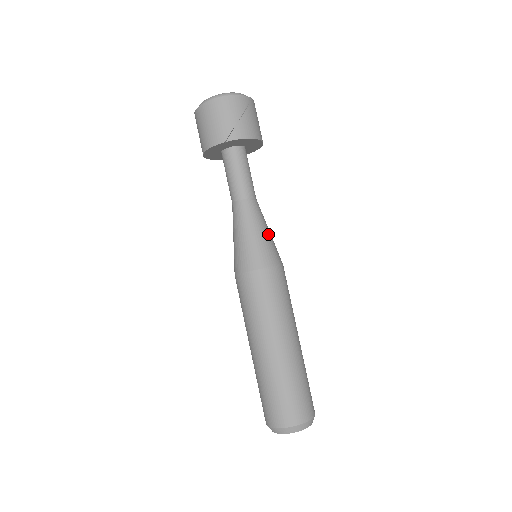
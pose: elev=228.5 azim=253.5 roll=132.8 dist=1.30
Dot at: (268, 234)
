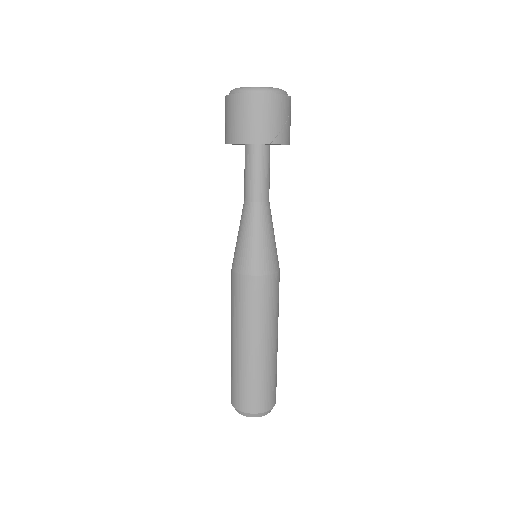
Dot at: occluded
